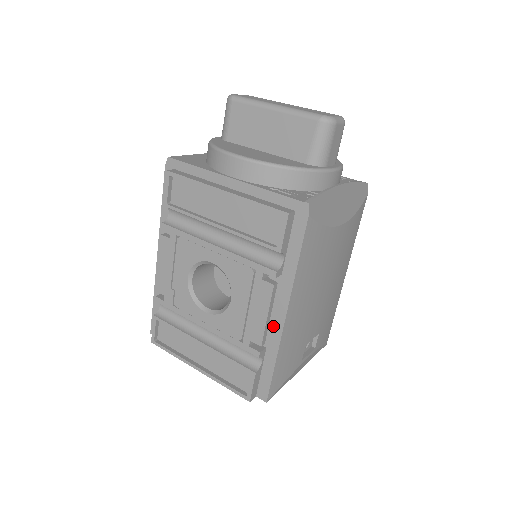
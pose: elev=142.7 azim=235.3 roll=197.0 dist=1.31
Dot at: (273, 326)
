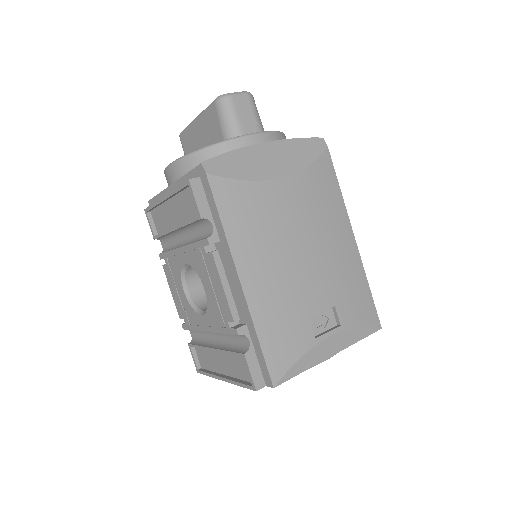
Dot at: (239, 297)
